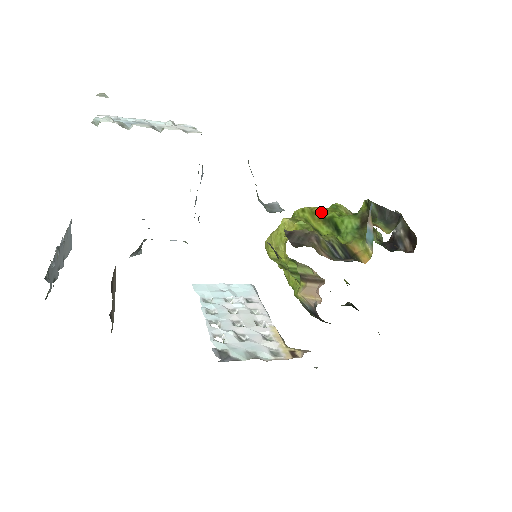
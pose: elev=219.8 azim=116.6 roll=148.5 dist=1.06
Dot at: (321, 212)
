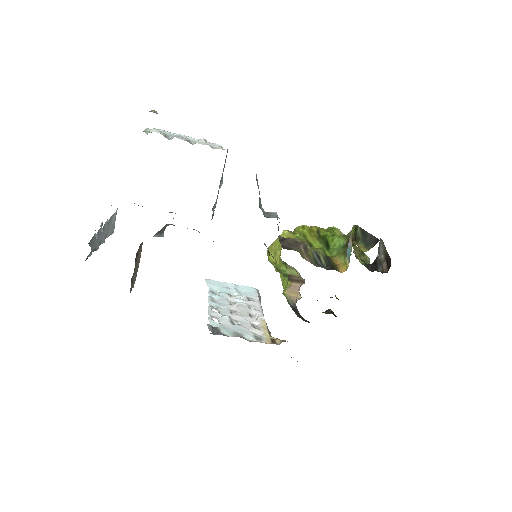
Dot at: (318, 230)
